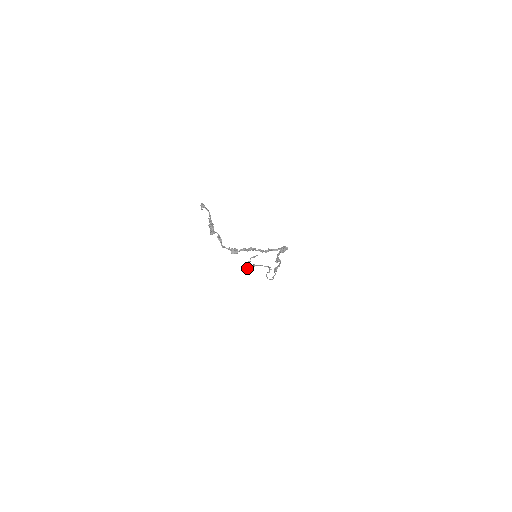
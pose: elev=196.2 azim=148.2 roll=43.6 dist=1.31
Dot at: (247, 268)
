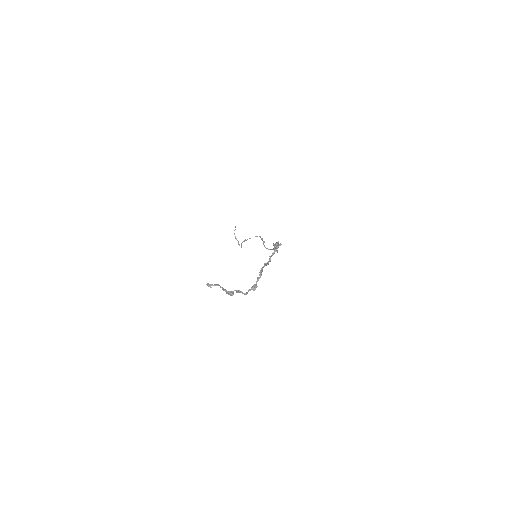
Dot at: (241, 246)
